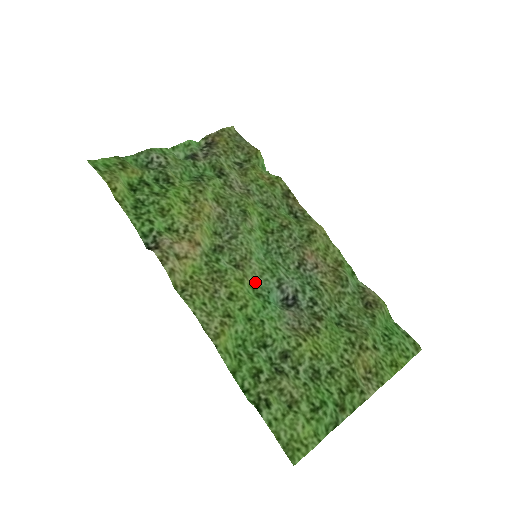
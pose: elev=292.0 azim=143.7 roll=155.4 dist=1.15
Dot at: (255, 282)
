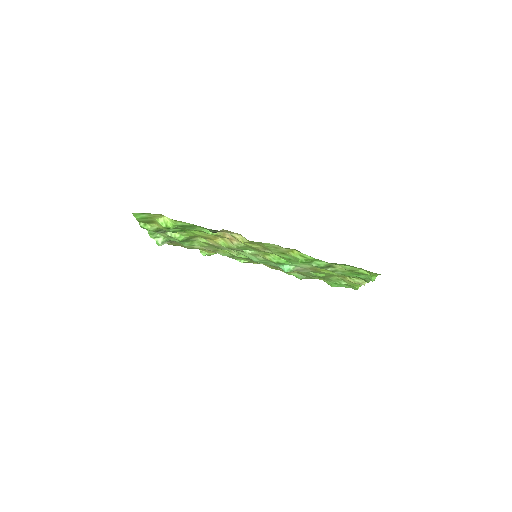
Dot at: occluded
